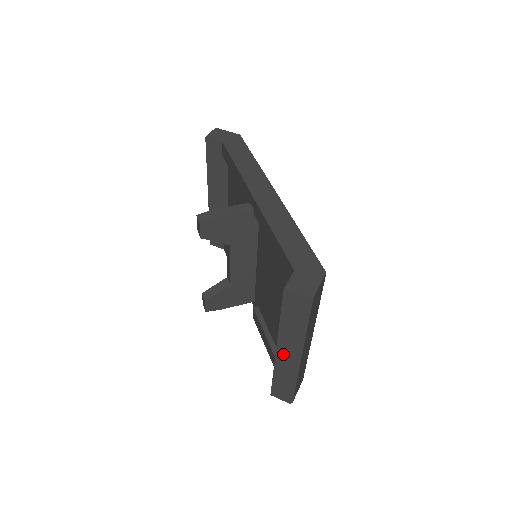
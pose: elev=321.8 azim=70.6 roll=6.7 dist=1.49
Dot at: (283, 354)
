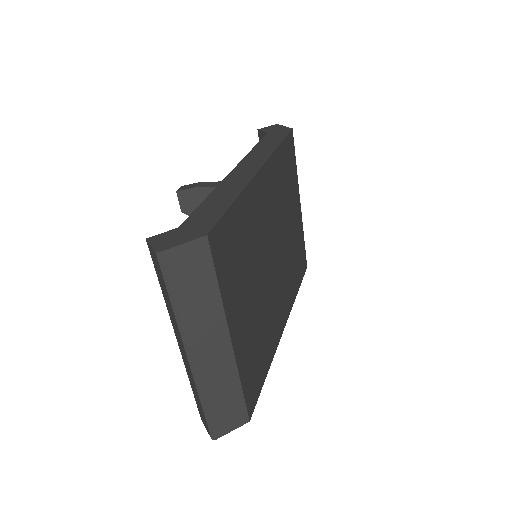
Dot at: (181, 349)
